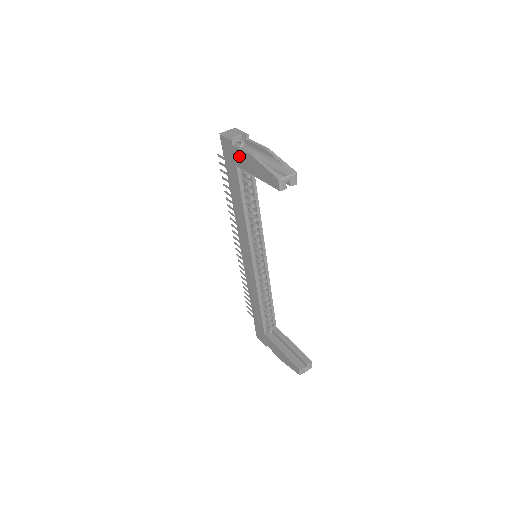
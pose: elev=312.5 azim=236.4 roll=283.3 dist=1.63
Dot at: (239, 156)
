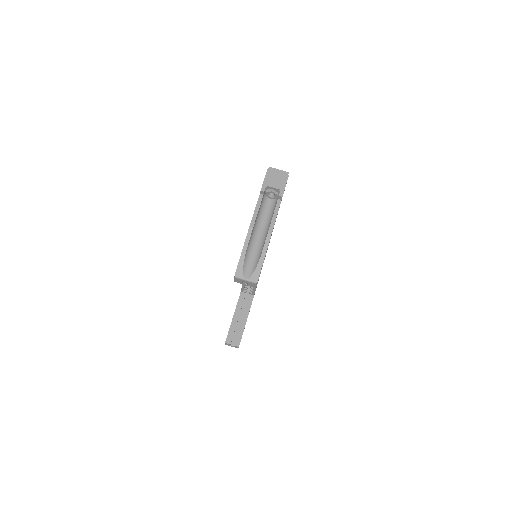
Dot at: occluded
